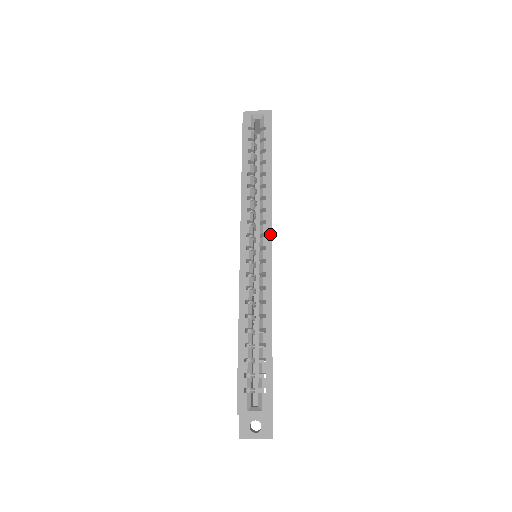
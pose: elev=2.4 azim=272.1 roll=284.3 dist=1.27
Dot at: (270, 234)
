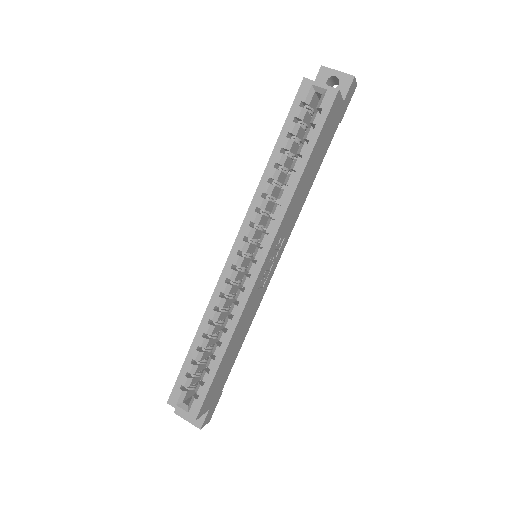
Dot at: (267, 248)
